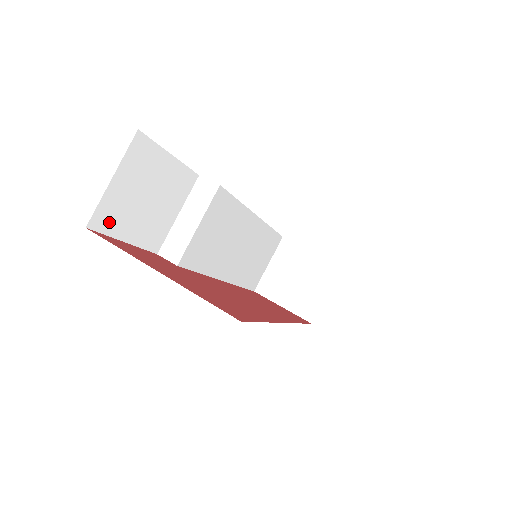
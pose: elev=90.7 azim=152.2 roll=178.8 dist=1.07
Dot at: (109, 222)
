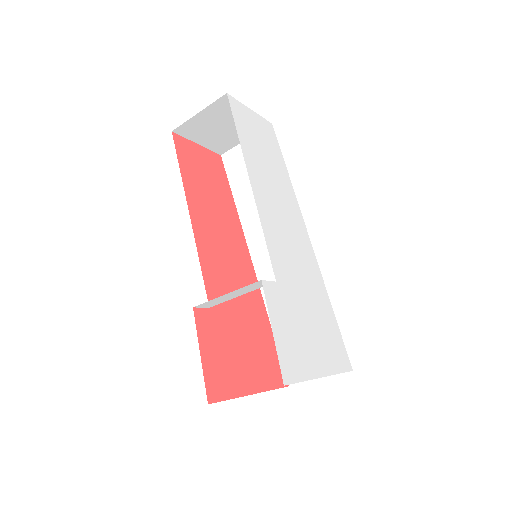
Dot at: occluded
